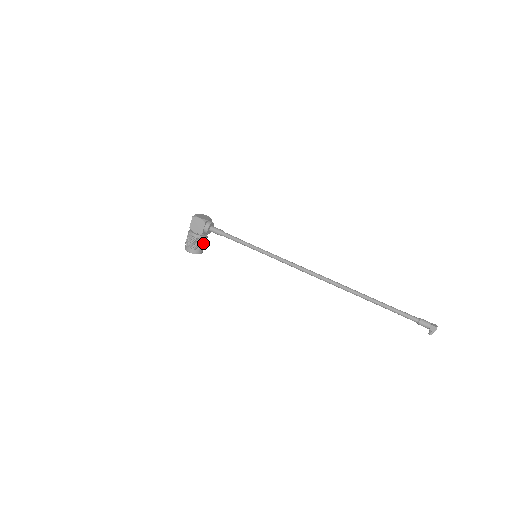
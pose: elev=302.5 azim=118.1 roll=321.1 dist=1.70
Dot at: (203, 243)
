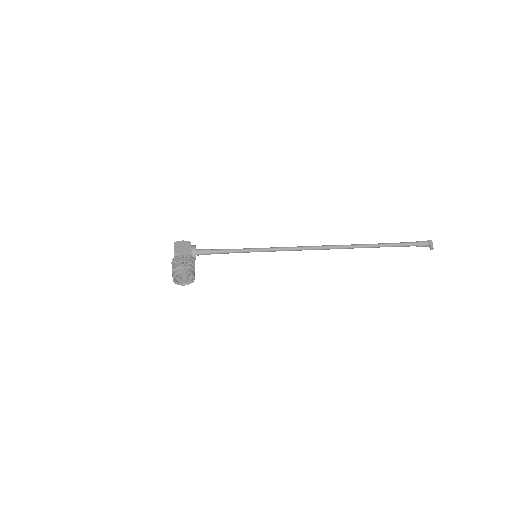
Dot at: (194, 265)
